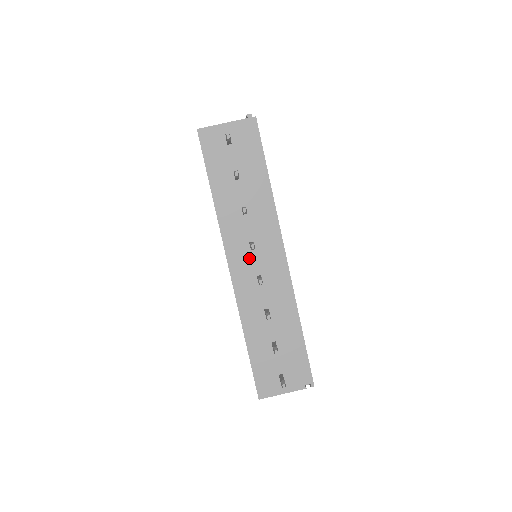
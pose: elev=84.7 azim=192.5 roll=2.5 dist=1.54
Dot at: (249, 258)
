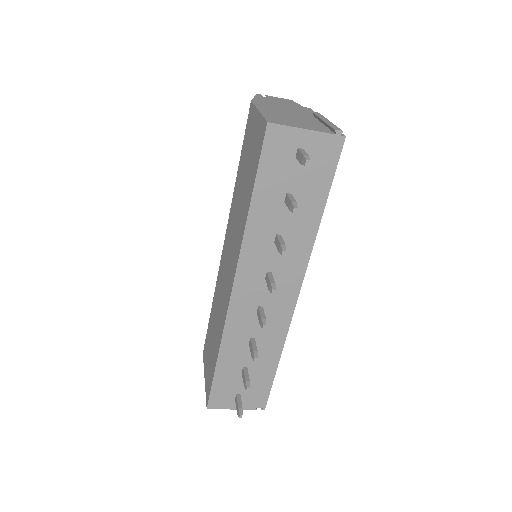
Dot at: (259, 287)
